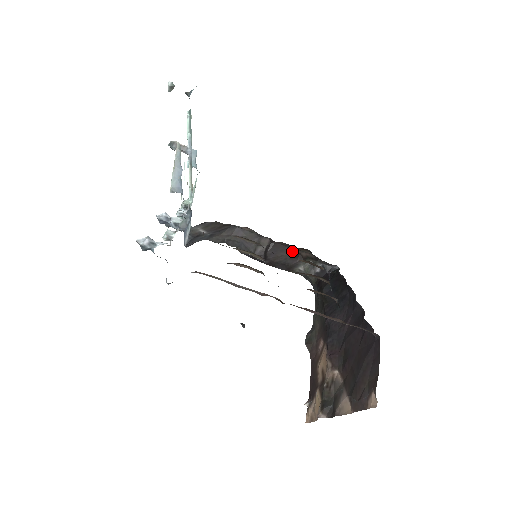
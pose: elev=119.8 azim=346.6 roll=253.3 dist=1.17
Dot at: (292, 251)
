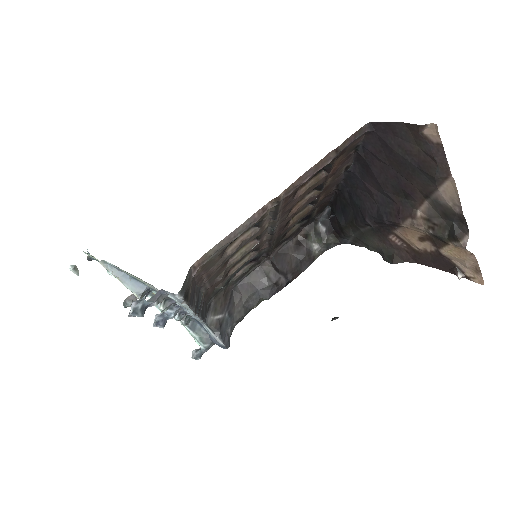
Dot at: (291, 245)
